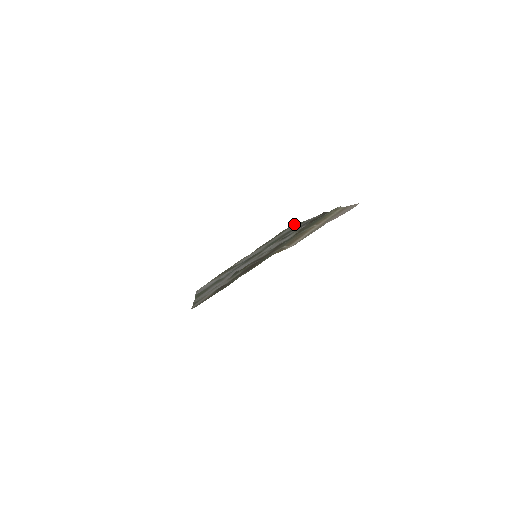
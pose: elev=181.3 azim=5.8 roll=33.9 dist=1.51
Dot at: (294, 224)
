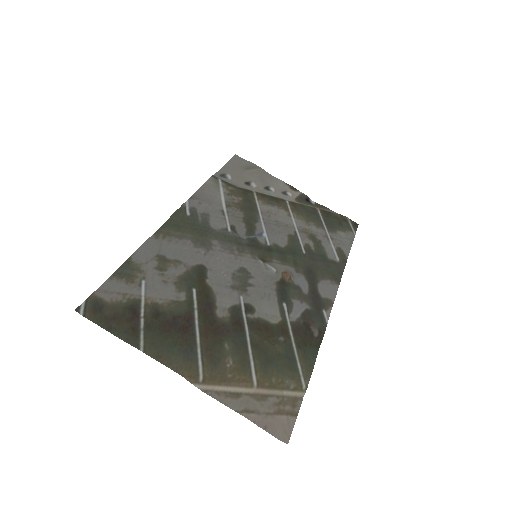
Dot at: (354, 237)
